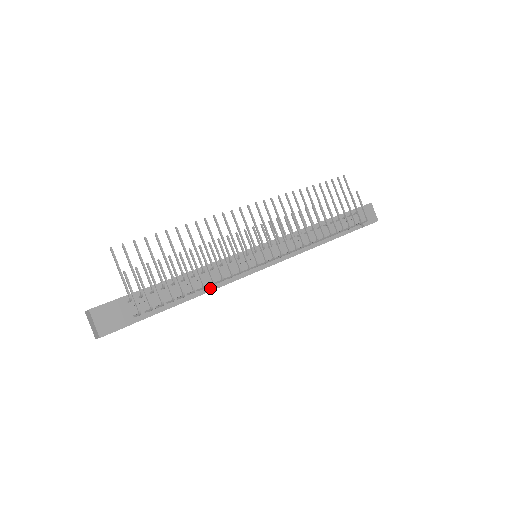
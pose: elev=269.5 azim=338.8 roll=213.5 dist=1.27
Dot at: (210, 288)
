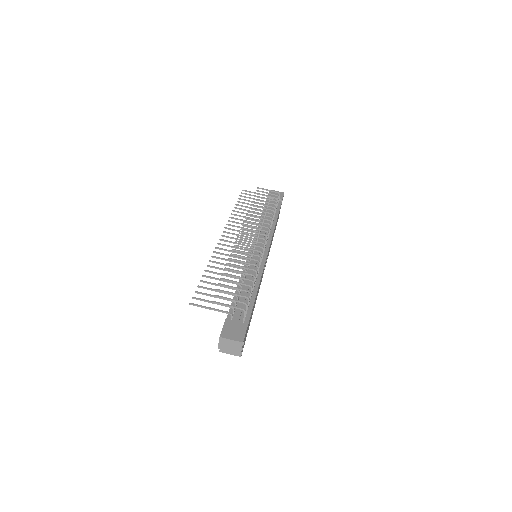
Dot at: (258, 281)
